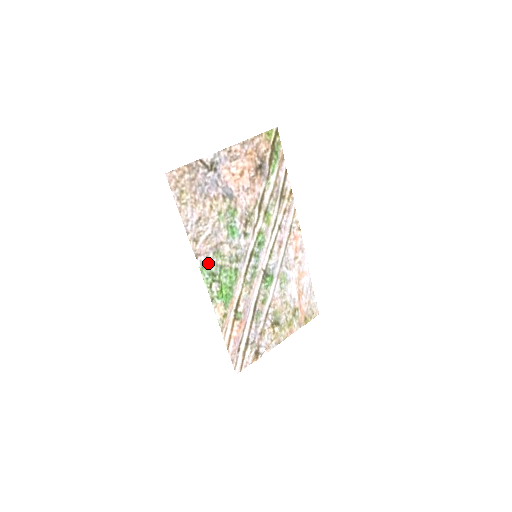
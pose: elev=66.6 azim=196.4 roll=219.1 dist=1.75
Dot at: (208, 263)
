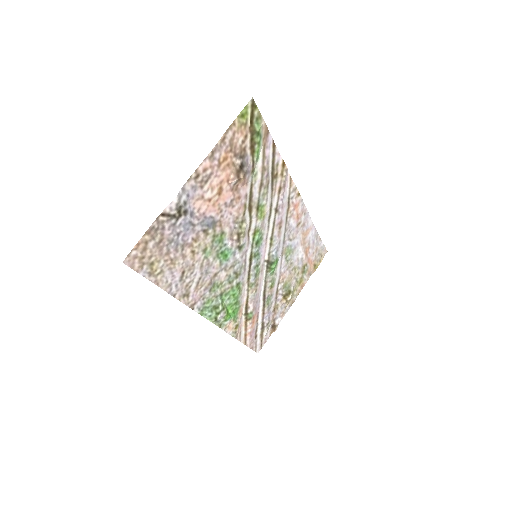
Dot at: (206, 302)
